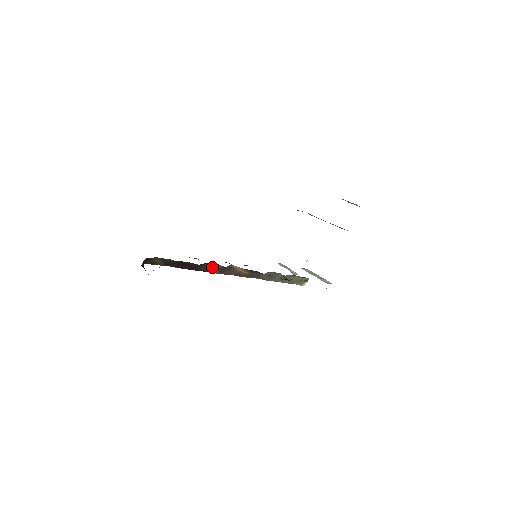
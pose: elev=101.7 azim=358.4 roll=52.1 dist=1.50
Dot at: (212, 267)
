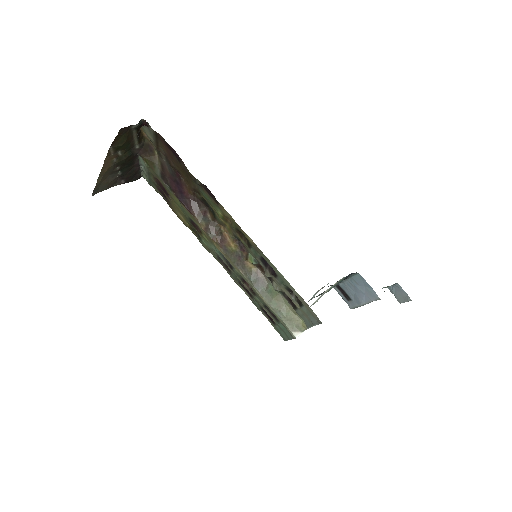
Dot at: (202, 213)
